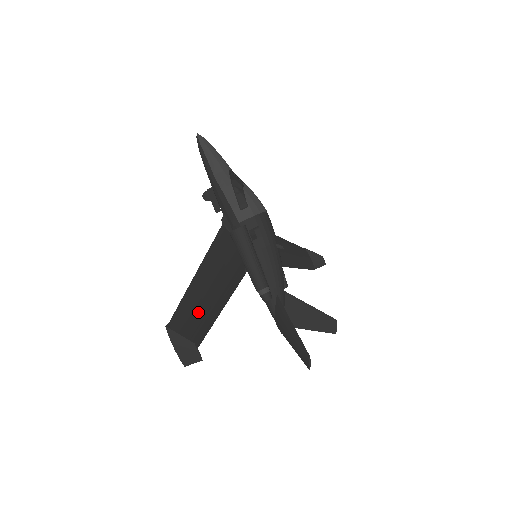
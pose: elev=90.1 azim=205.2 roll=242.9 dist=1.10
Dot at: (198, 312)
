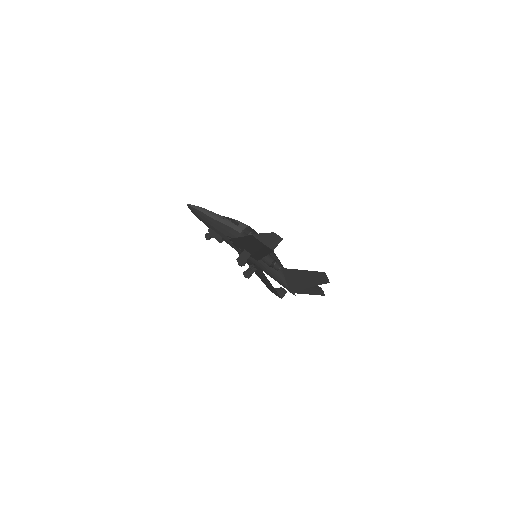
Dot at: occluded
